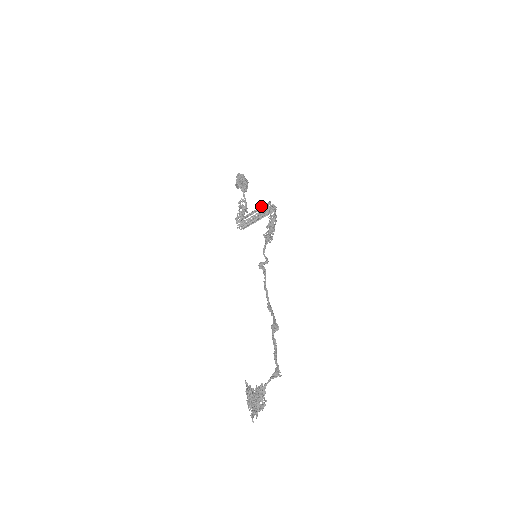
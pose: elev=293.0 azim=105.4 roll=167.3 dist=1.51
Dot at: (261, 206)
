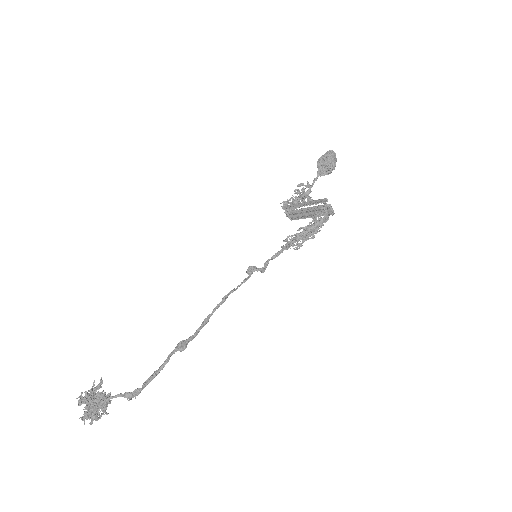
Dot at: (314, 200)
